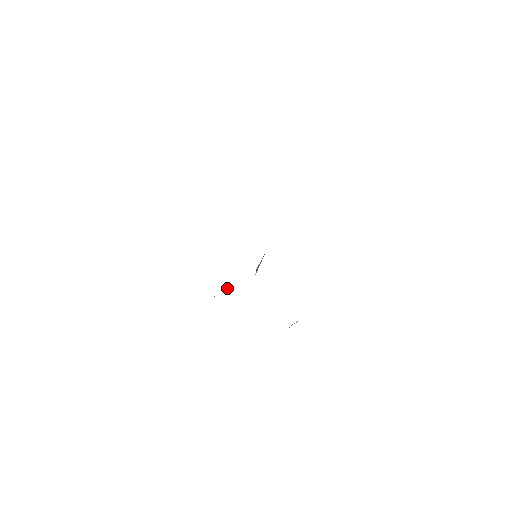
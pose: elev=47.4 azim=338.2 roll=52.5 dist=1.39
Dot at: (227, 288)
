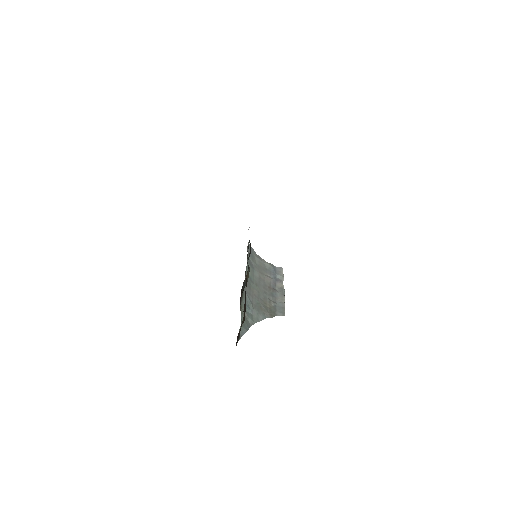
Dot at: occluded
